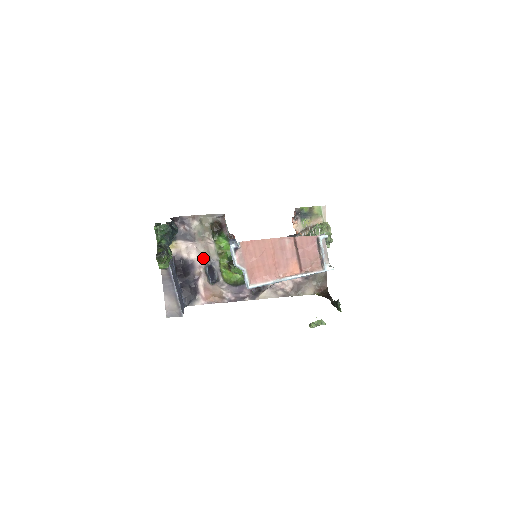
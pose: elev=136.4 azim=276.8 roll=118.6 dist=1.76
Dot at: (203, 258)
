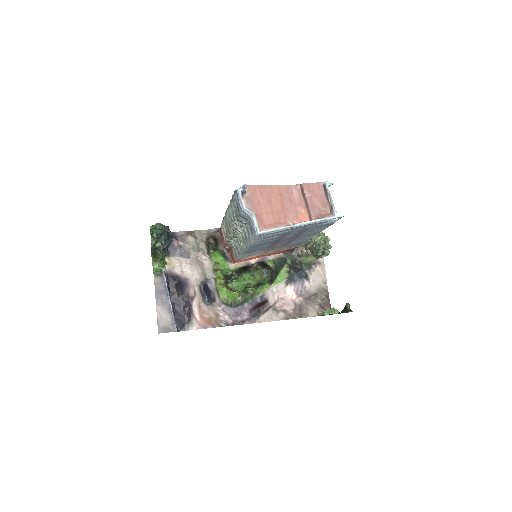
Dot at: (198, 276)
